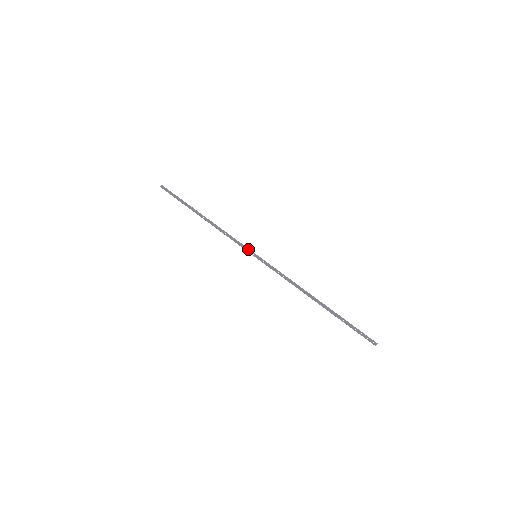
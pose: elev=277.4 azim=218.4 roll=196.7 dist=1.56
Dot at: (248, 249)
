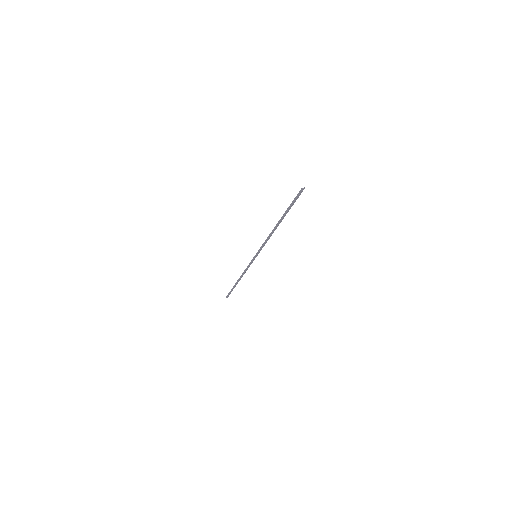
Dot at: occluded
